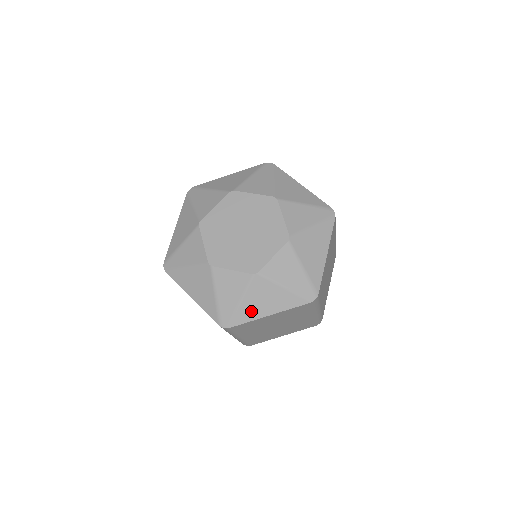
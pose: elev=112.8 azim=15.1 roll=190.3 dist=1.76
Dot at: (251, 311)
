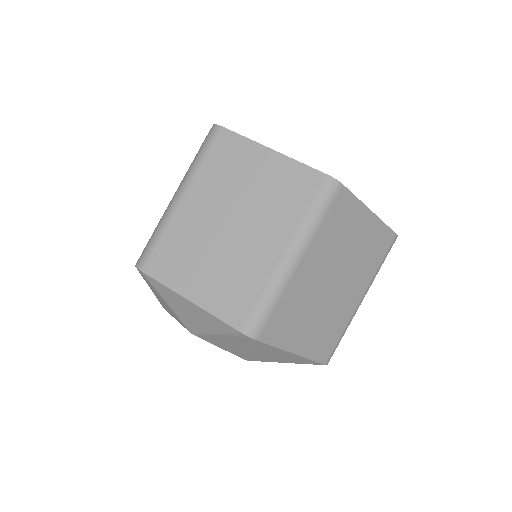
Dot at: occluded
